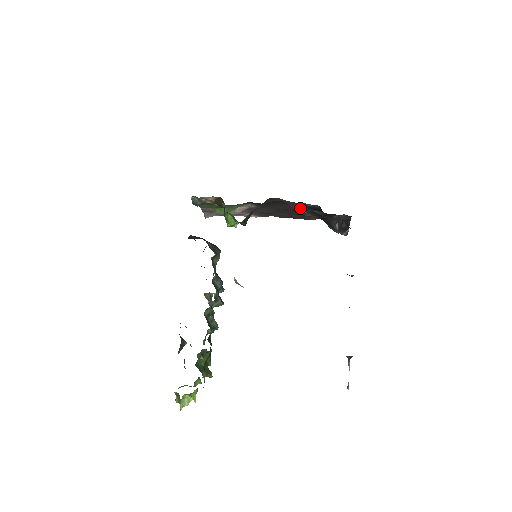
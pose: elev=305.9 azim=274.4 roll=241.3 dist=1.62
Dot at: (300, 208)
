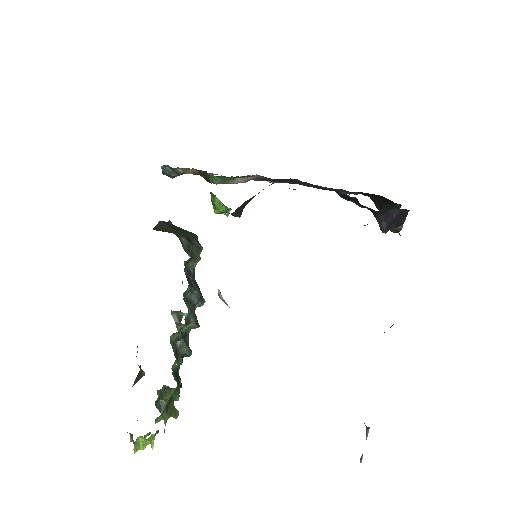
Dot at: occluded
